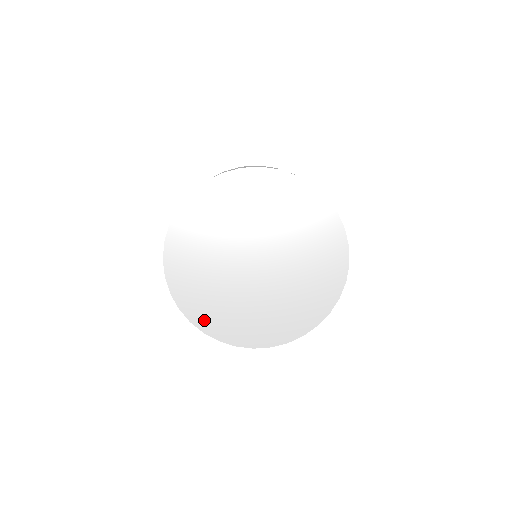
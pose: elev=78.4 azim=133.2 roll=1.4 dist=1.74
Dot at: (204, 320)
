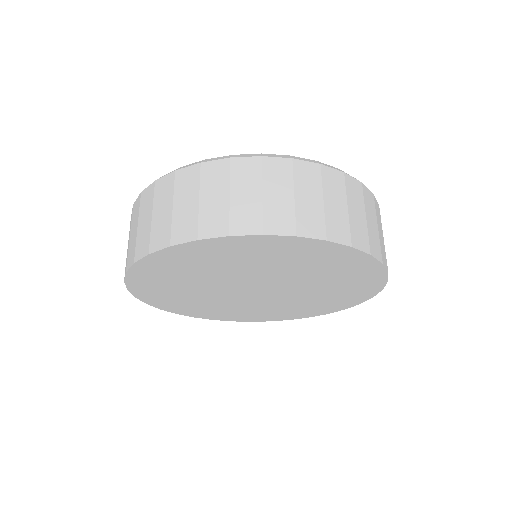
Dot at: (226, 318)
